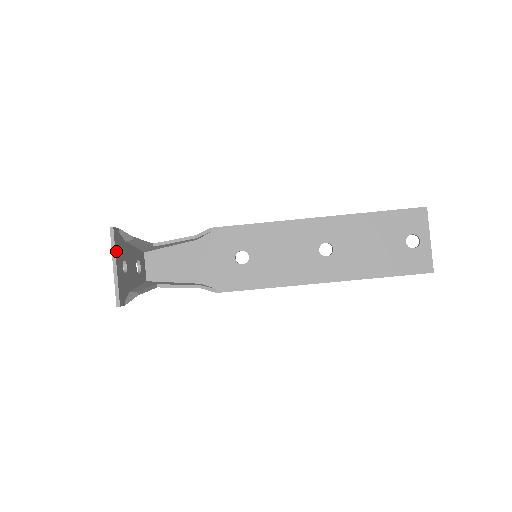
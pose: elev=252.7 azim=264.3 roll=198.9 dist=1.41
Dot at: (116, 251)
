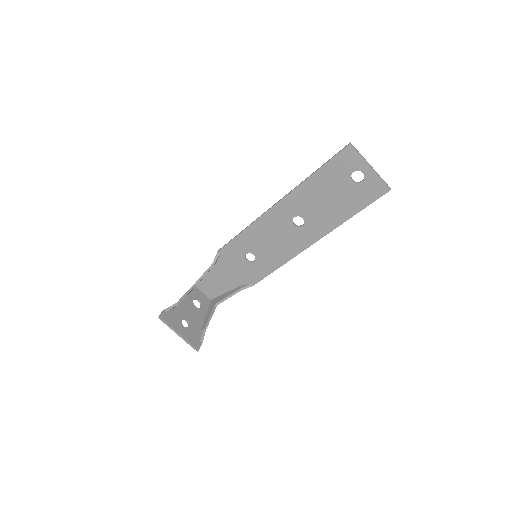
Dot at: (172, 326)
